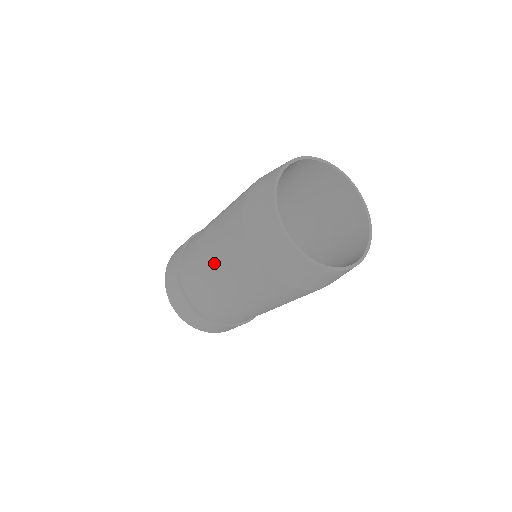
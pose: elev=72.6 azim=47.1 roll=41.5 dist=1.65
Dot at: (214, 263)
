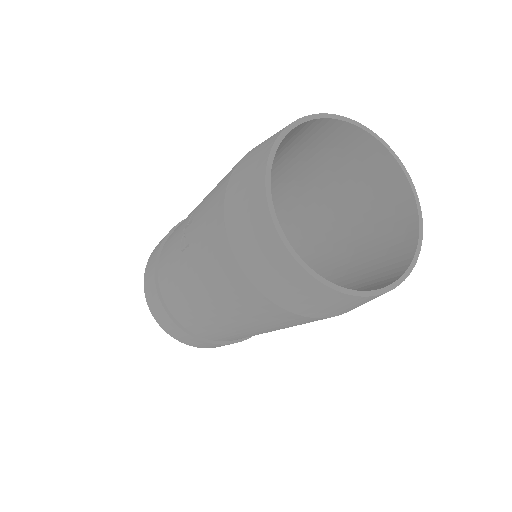
Dot at: (207, 300)
